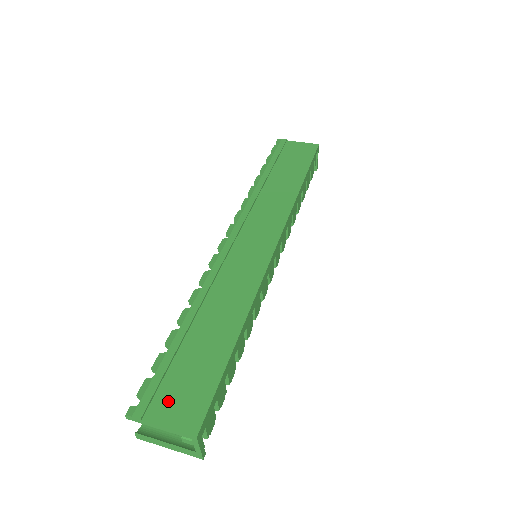
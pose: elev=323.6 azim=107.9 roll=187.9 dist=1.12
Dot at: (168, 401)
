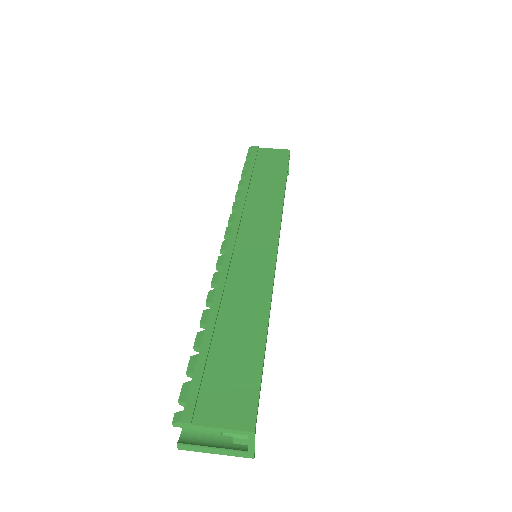
Dot at: (214, 401)
